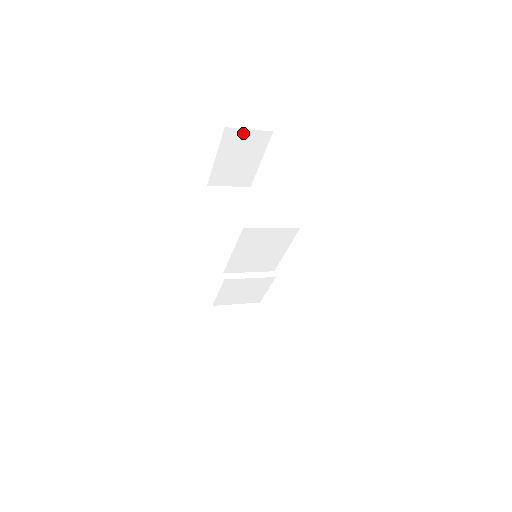
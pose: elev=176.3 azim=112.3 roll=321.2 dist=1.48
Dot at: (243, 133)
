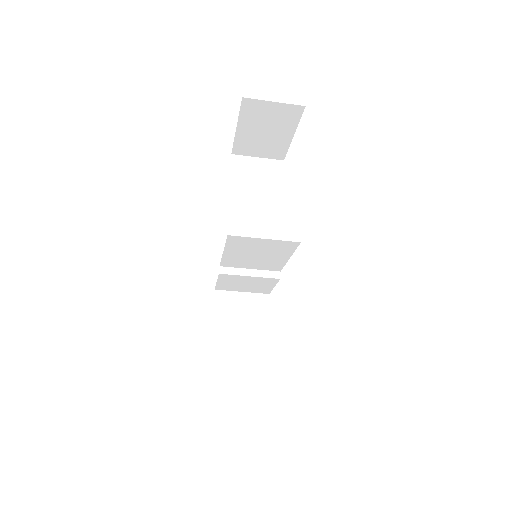
Dot at: (267, 105)
